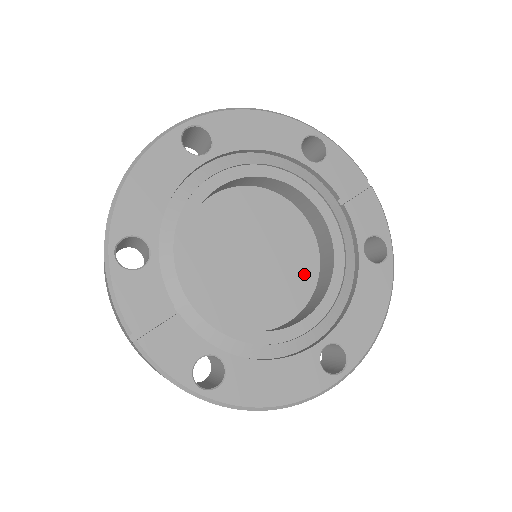
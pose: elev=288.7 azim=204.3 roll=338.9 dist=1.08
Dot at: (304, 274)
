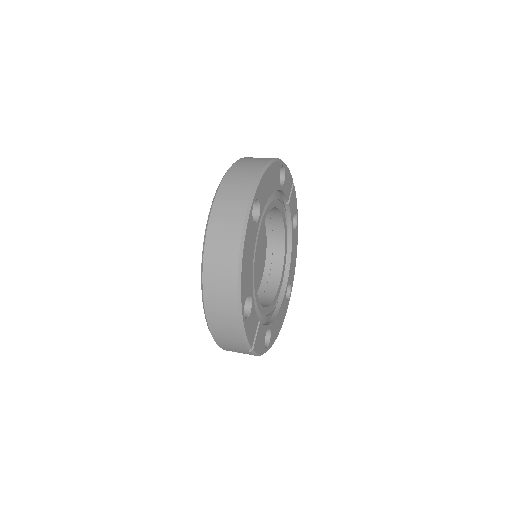
Dot at: (263, 248)
